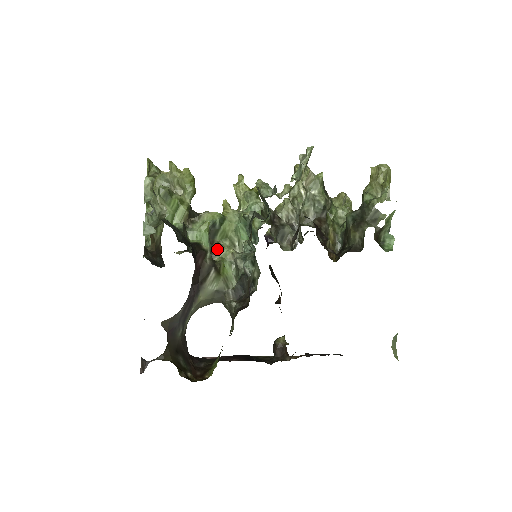
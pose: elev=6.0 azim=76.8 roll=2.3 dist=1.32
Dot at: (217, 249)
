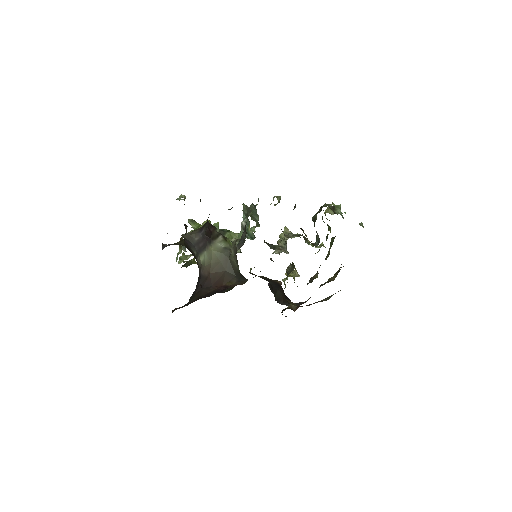
Dot at: occluded
